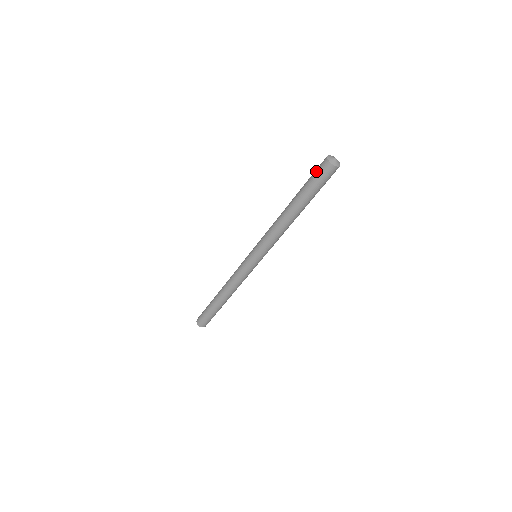
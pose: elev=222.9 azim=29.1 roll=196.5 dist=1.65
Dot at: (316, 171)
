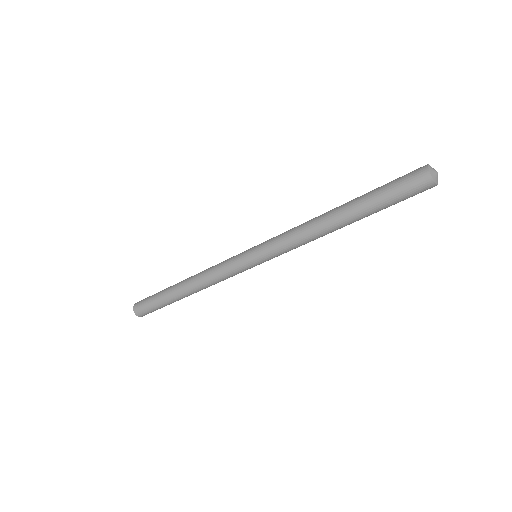
Dot at: (405, 186)
